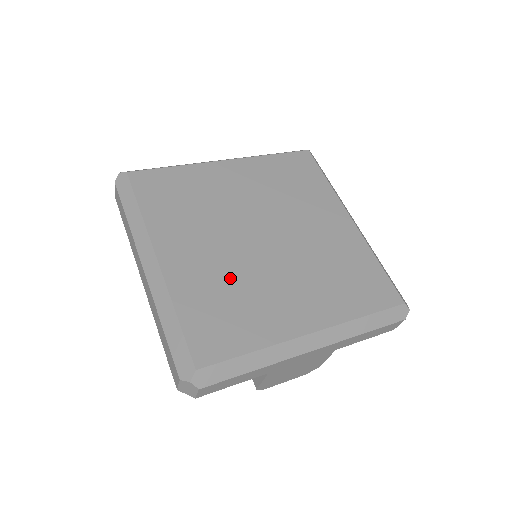
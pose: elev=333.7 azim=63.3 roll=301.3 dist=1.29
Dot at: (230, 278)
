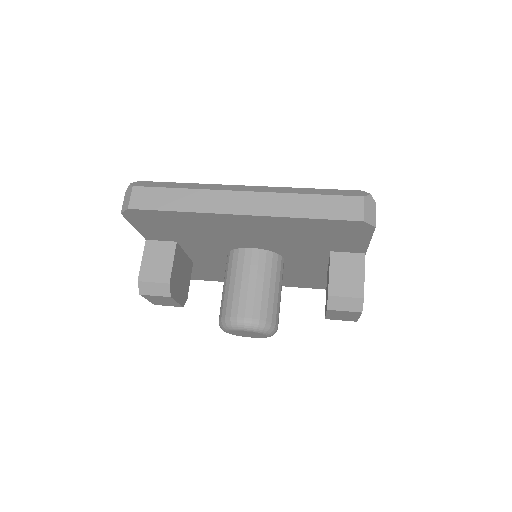
Dot at: occluded
